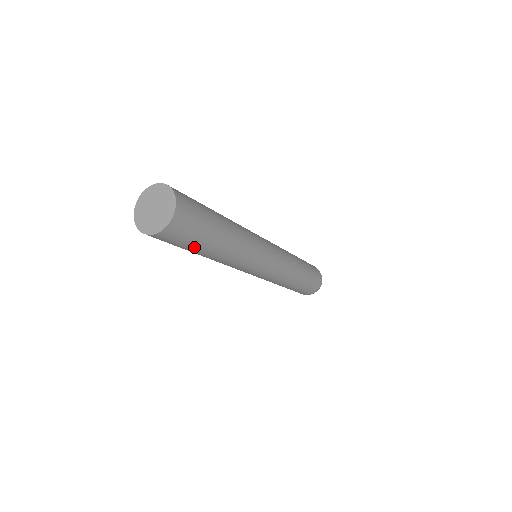
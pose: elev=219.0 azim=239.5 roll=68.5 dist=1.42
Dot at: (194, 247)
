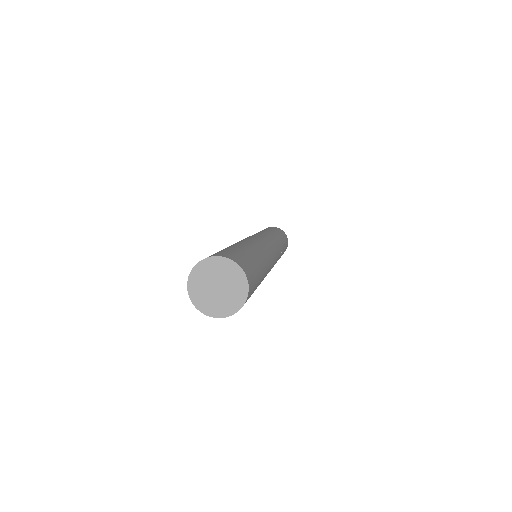
Dot at: occluded
